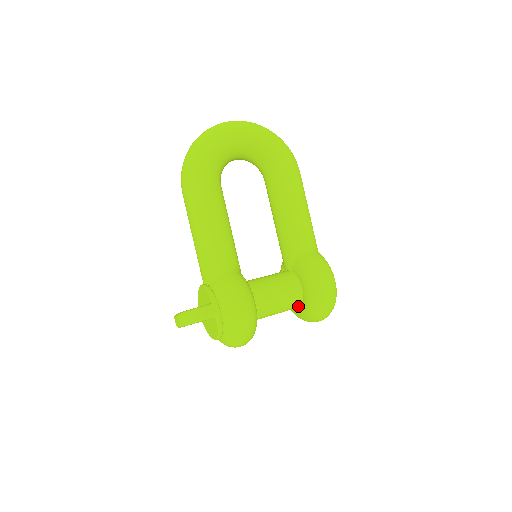
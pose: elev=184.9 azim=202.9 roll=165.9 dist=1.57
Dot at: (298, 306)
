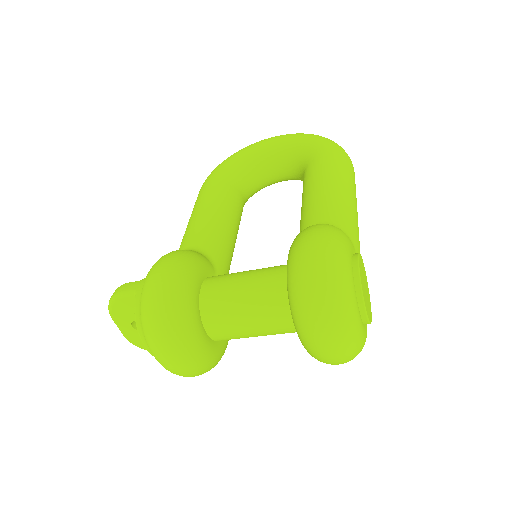
Dot at: (288, 312)
